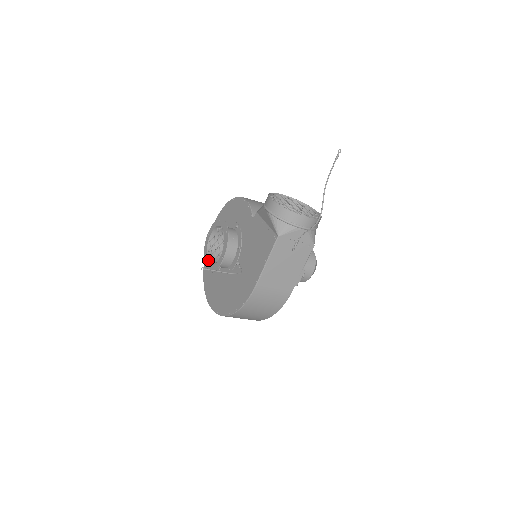
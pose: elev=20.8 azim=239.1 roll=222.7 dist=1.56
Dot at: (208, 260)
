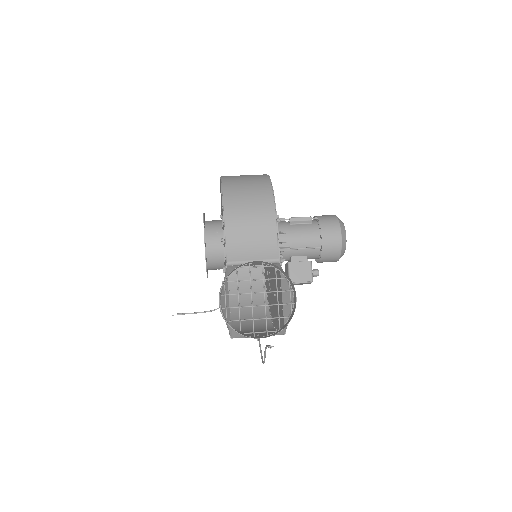
Dot at: occluded
